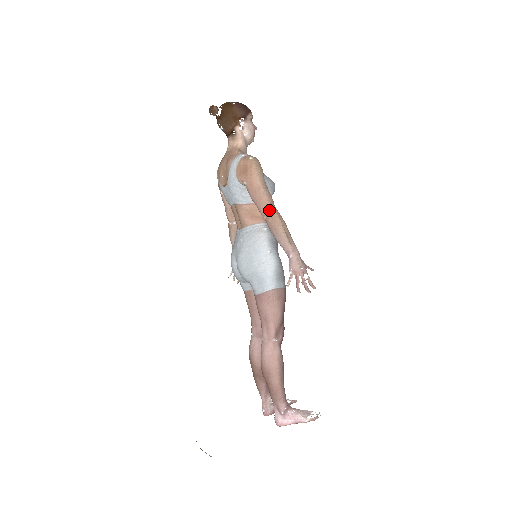
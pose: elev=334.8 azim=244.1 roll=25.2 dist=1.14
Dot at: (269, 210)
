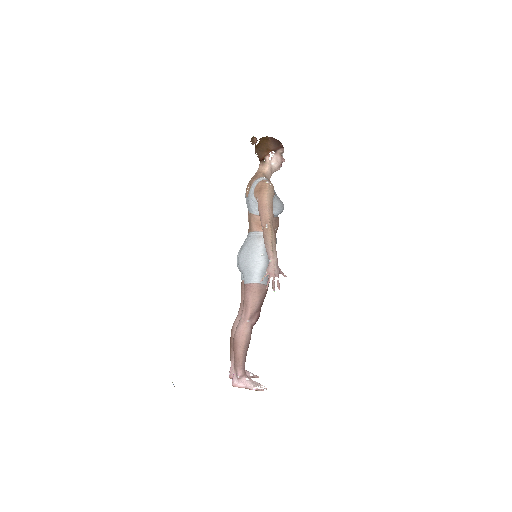
Dot at: (266, 223)
